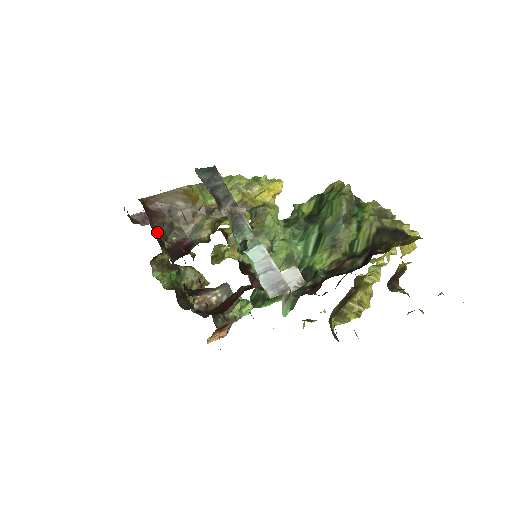
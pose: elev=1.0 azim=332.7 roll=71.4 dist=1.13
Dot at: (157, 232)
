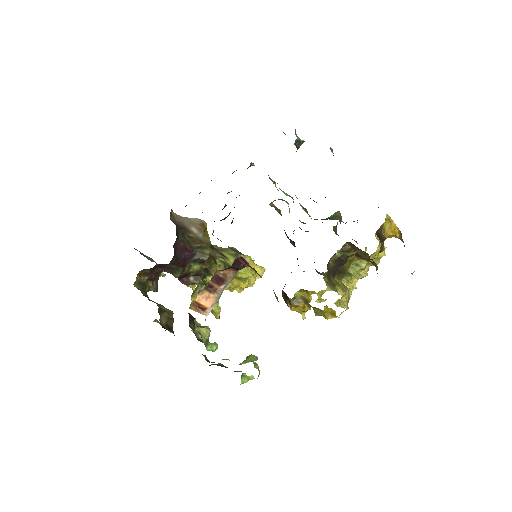
Dot at: (176, 225)
